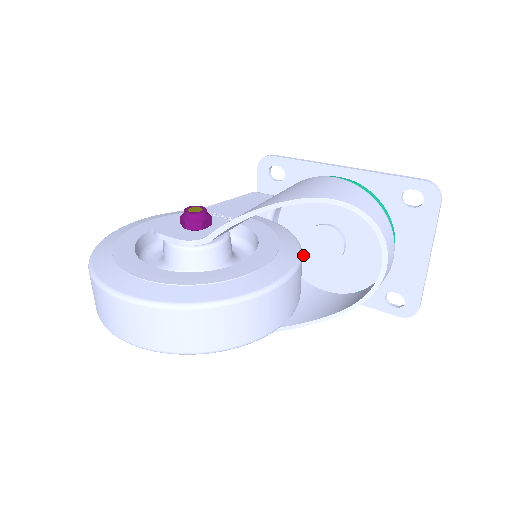
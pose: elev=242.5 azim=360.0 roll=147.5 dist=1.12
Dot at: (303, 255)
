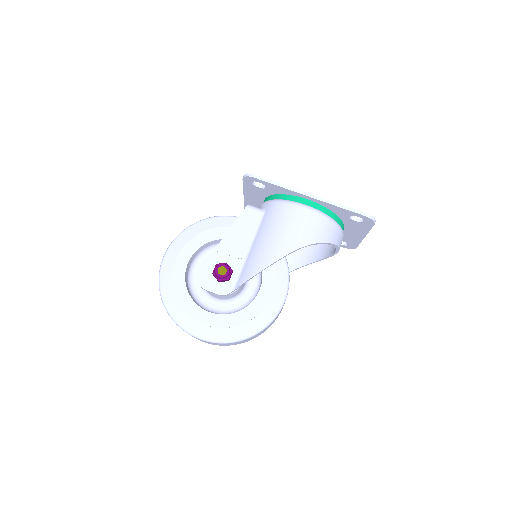
Dot at: occluded
